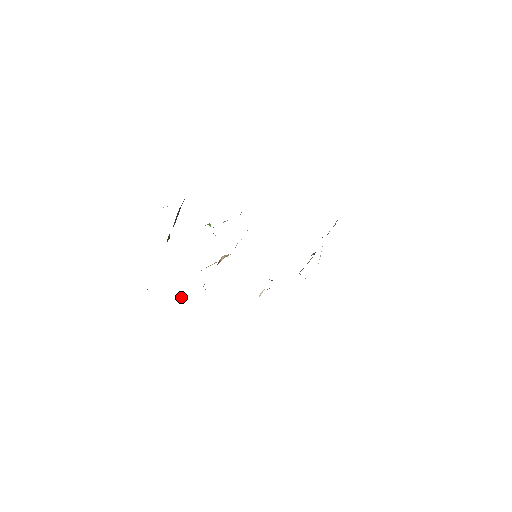
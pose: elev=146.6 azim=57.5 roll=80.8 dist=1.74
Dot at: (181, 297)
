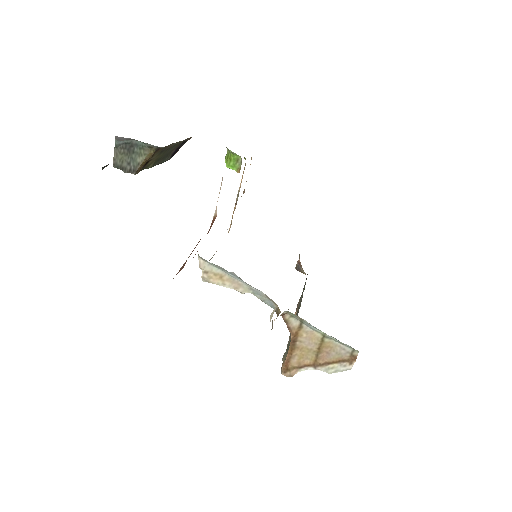
Dot at: occluded
